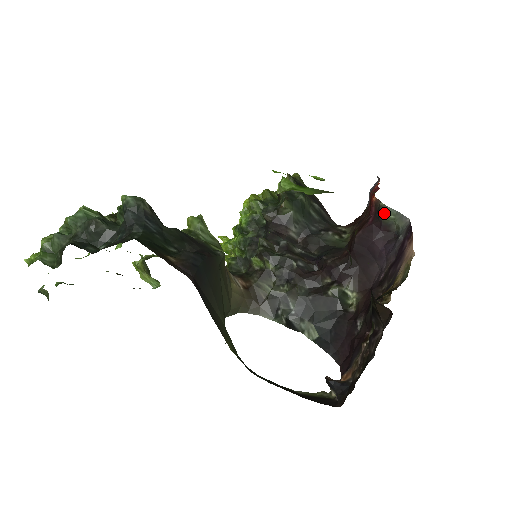
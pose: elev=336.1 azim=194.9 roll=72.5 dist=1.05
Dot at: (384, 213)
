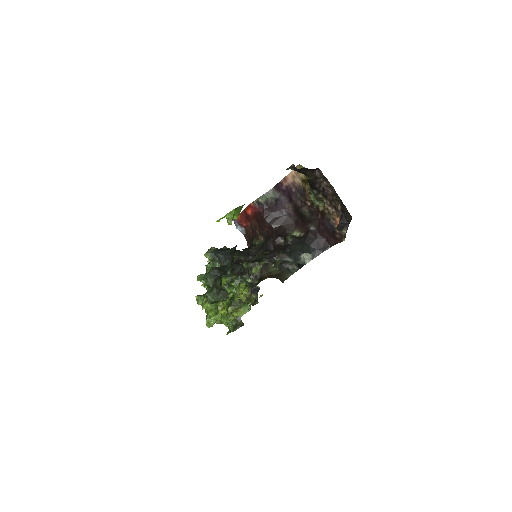
Dot at: (262, 200)
